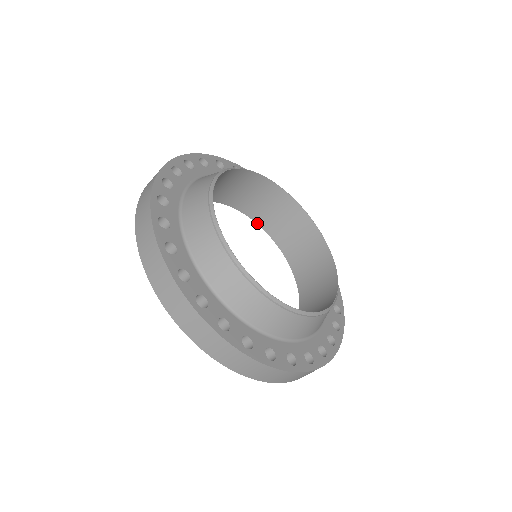
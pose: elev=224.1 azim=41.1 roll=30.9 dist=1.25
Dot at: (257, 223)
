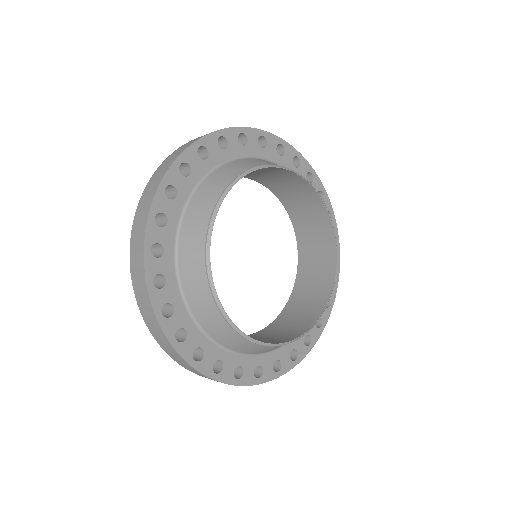
Dot at: occluded
